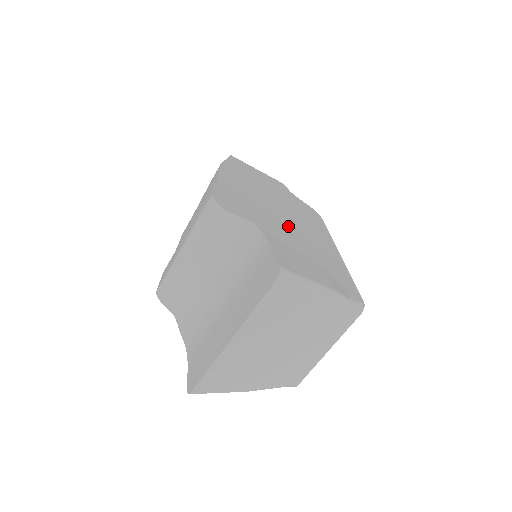
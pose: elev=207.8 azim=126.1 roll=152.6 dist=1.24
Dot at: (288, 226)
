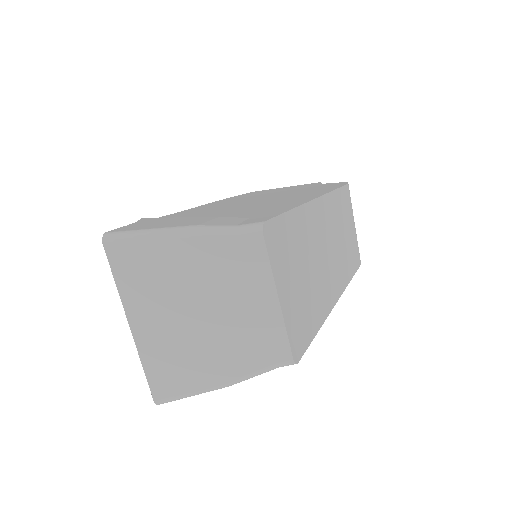
Dot at: occluded
